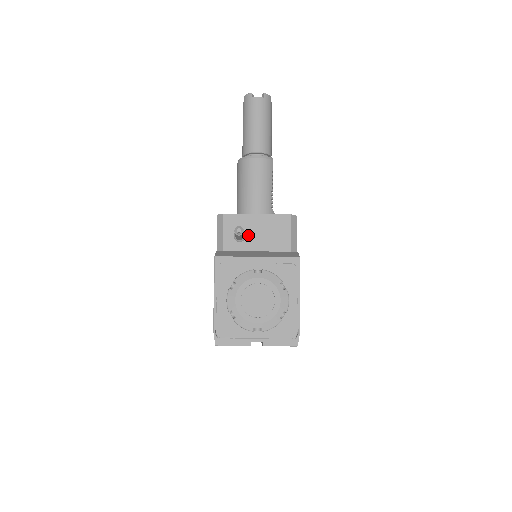
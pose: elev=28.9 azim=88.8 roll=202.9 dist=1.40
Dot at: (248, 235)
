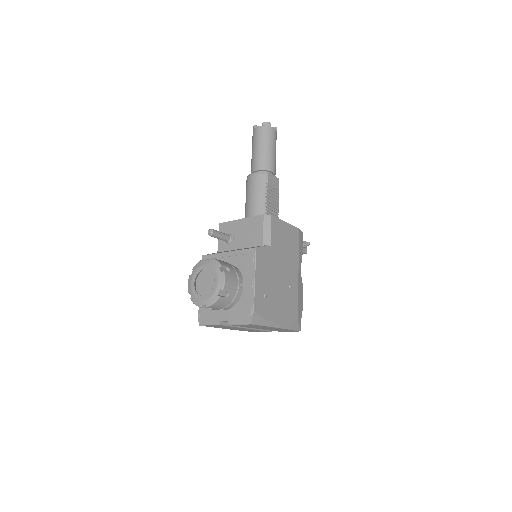
Dot at: (233, 237)
